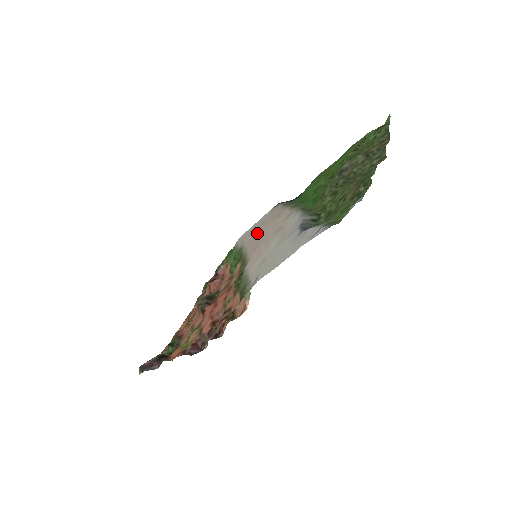
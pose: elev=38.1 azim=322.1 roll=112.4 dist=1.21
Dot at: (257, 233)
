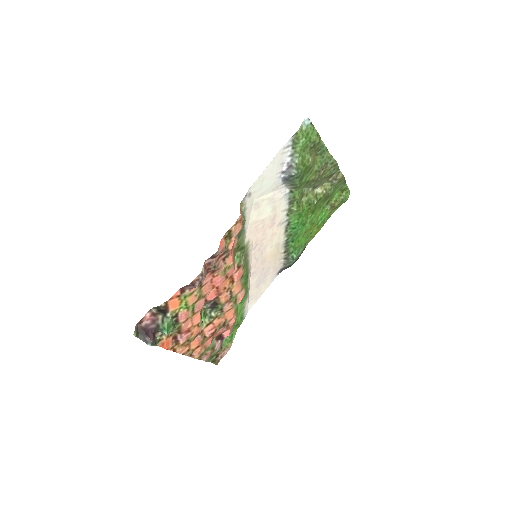
Dot at: (261, 268)
